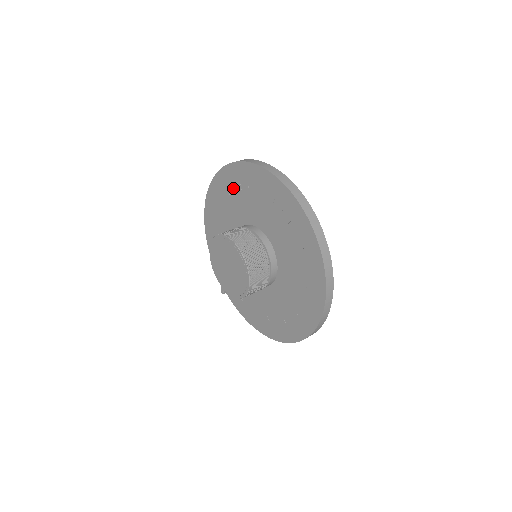
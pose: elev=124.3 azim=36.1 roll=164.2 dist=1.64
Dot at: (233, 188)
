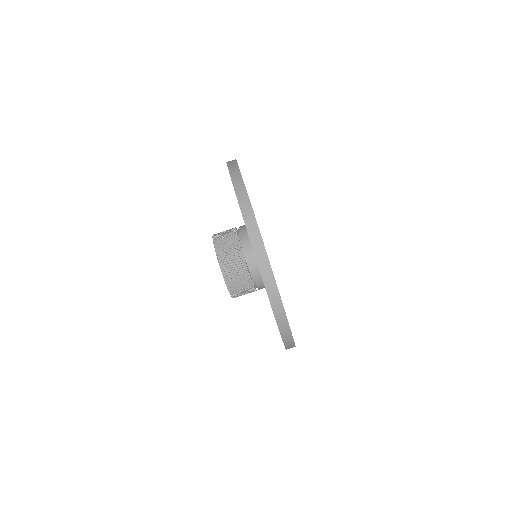
Dot at: occluded
